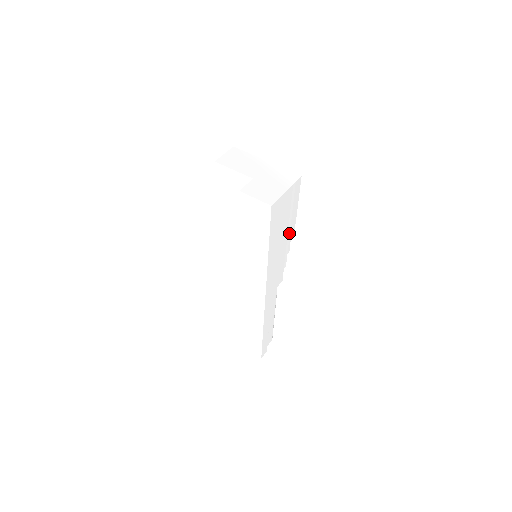
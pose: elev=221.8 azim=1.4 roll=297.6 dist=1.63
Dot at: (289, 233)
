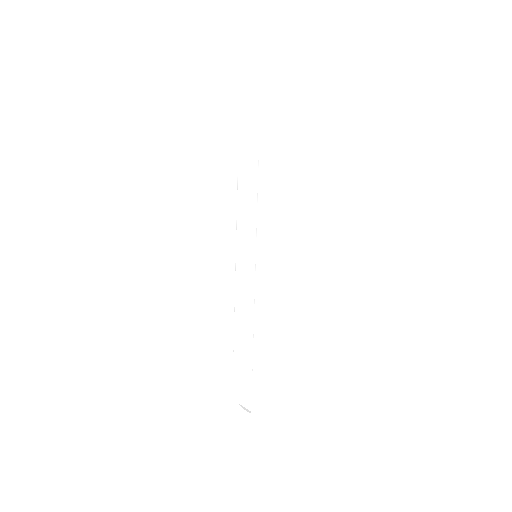
Dot at: (287, 222)
